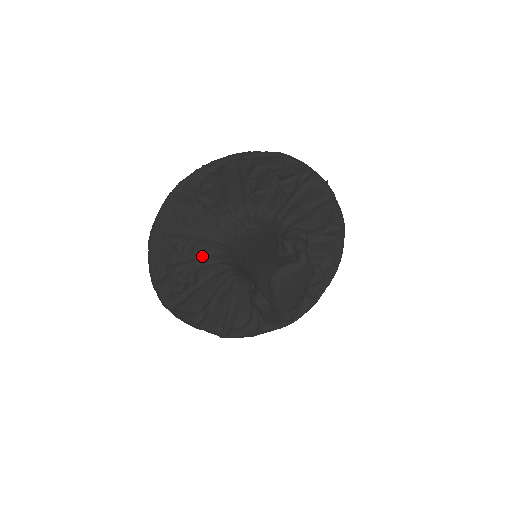
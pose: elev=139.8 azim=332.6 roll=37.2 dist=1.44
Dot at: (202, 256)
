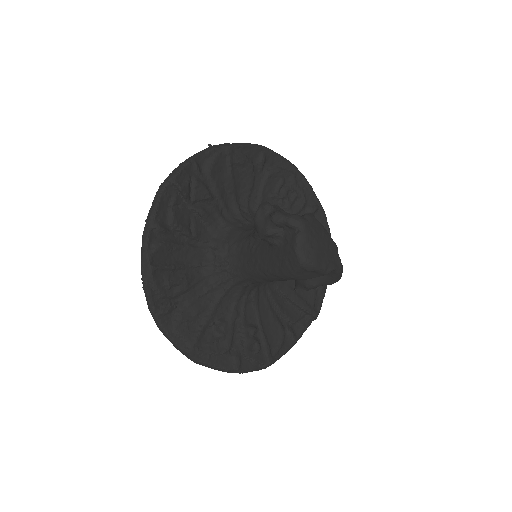
Dot at: (233, 313)
